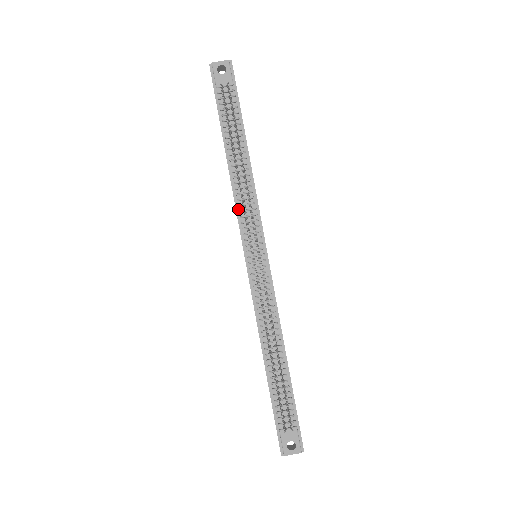
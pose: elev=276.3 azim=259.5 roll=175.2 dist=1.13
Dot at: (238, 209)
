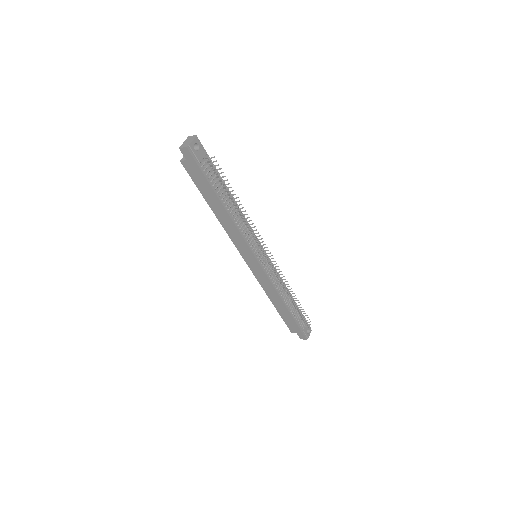
Dot at: (244, 237)
